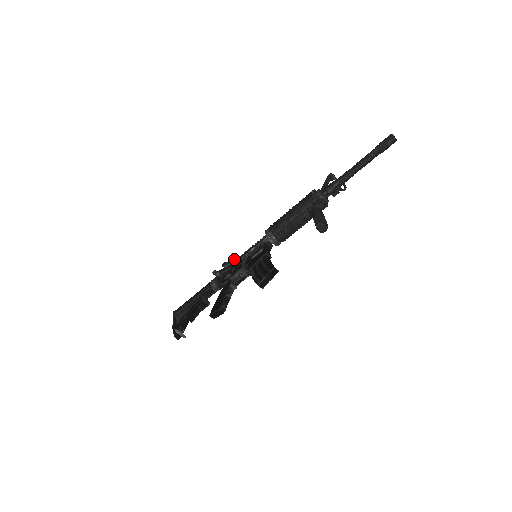
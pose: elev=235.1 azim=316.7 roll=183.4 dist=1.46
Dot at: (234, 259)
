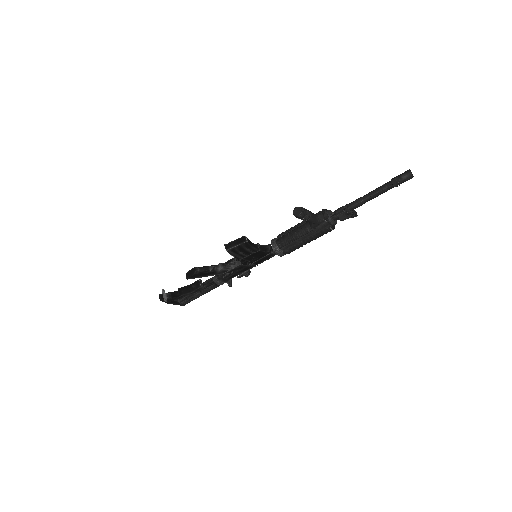
Dot at: occluded
